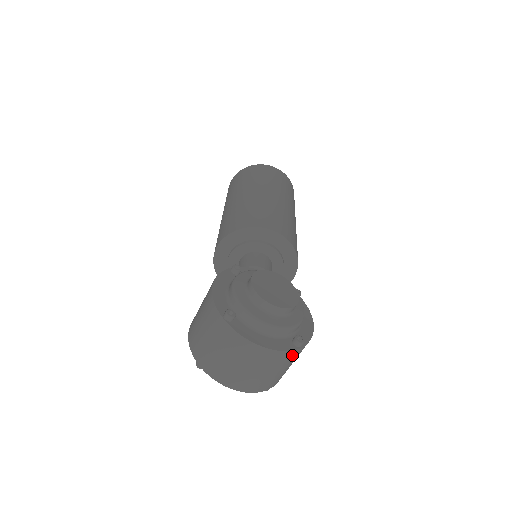
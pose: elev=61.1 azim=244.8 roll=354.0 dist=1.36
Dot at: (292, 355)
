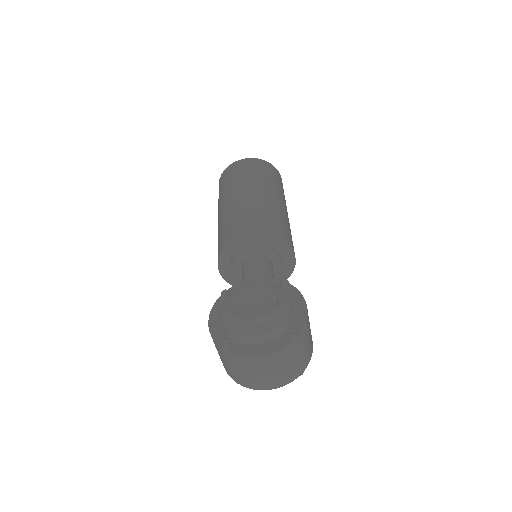
Dot at: (293, 347)
